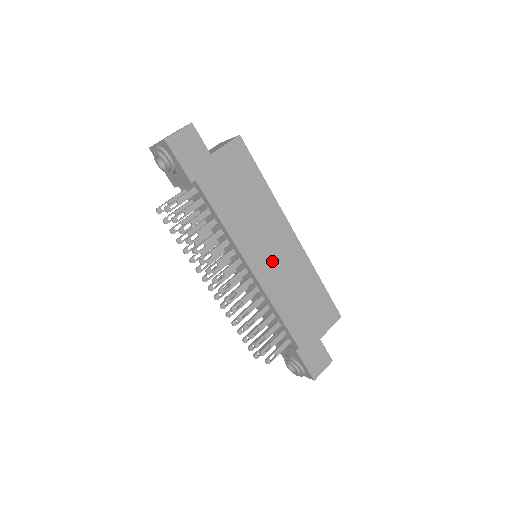
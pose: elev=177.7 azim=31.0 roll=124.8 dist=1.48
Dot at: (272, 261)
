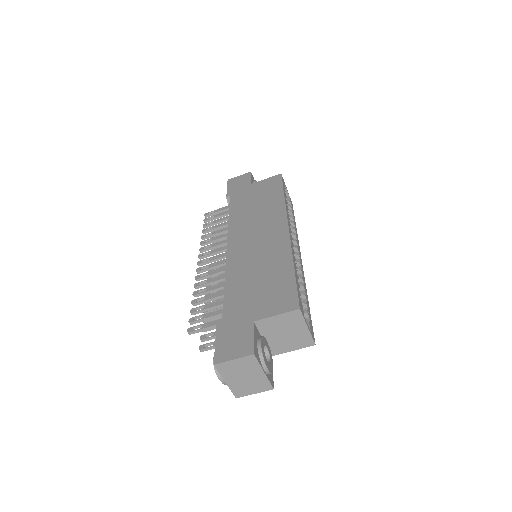
Dot at: (251, 243)
